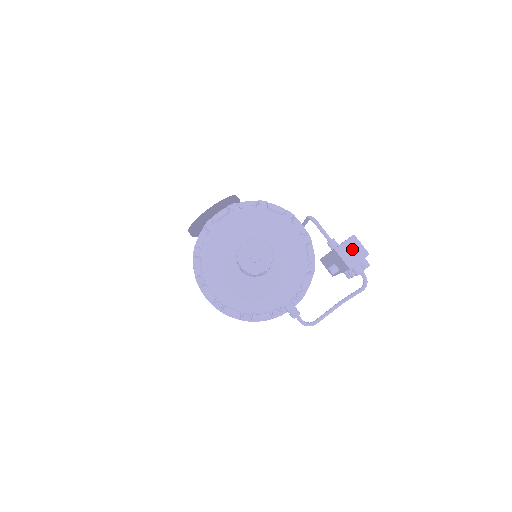
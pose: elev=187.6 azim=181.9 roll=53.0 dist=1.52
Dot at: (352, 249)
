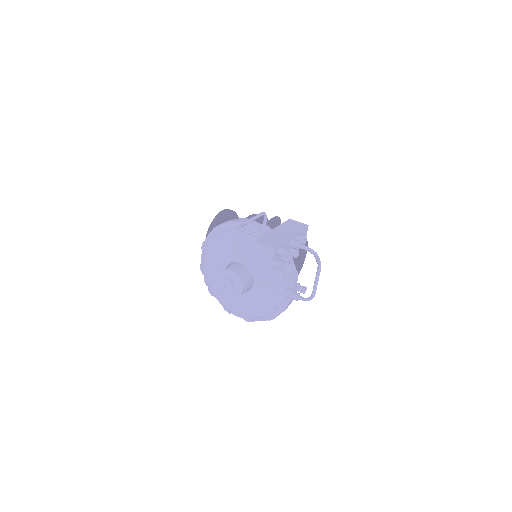
Dot at: (261, 254)
